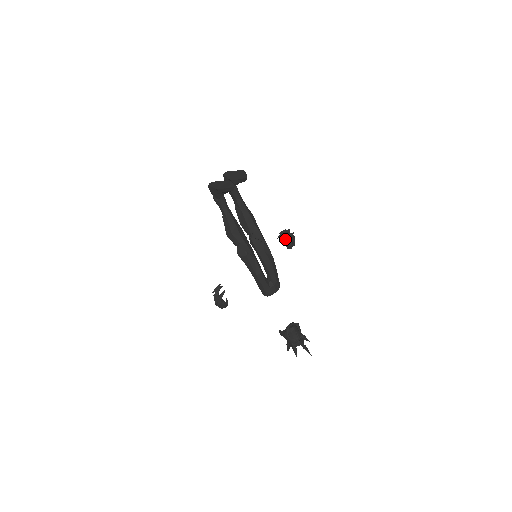
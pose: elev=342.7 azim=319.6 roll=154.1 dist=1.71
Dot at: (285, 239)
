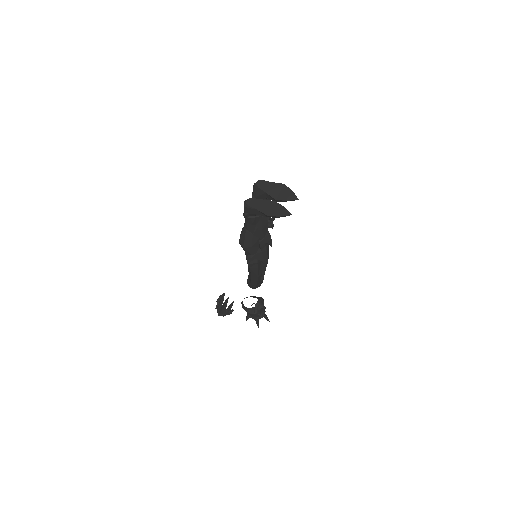
Dot at: occluded
